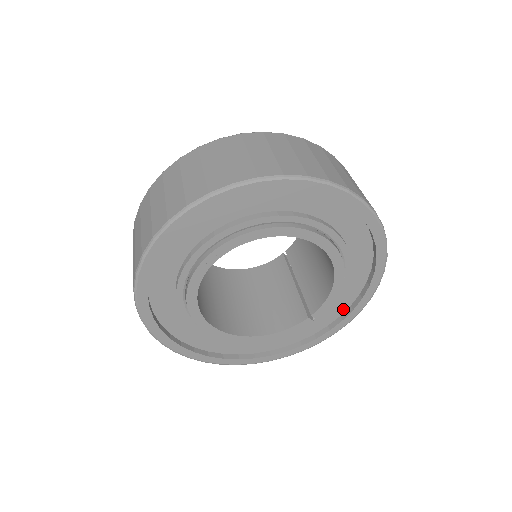
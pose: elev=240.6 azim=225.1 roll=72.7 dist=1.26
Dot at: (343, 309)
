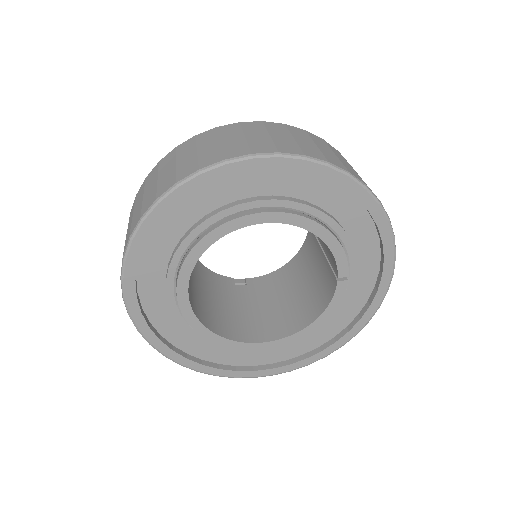
Dot at: (375, 247)
